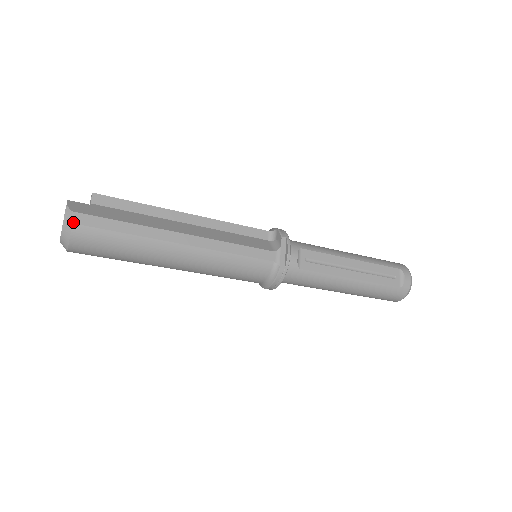
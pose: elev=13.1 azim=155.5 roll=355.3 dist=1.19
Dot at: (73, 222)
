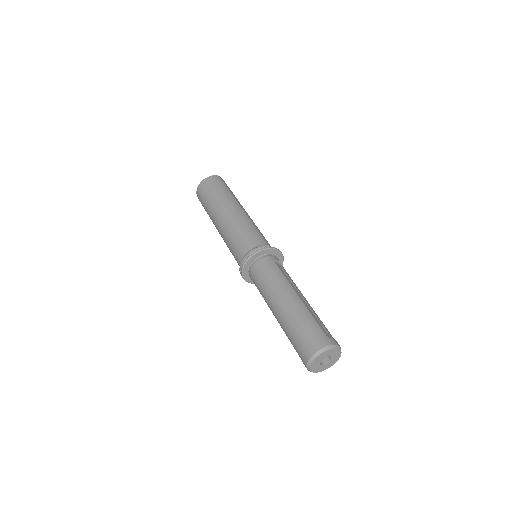
Dot at: (219, 176)
